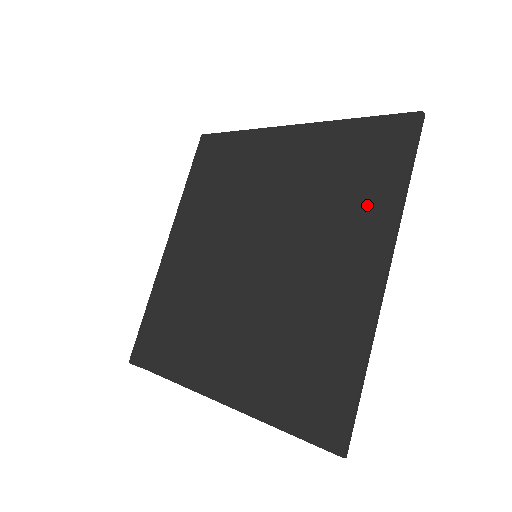
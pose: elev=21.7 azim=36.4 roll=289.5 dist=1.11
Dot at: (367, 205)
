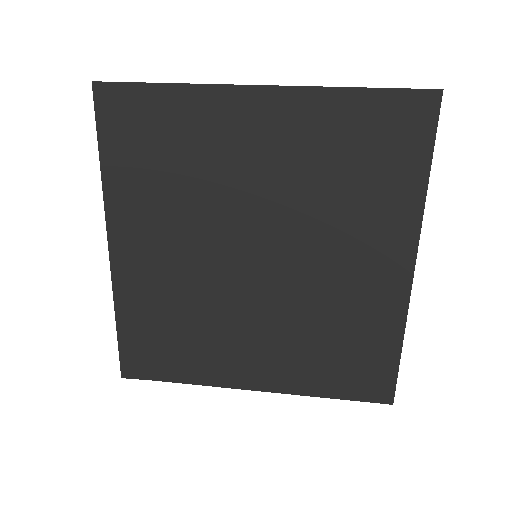
Dot at: (388, 201)
